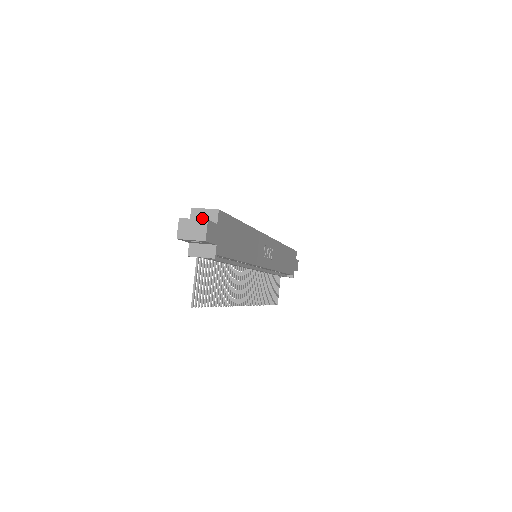
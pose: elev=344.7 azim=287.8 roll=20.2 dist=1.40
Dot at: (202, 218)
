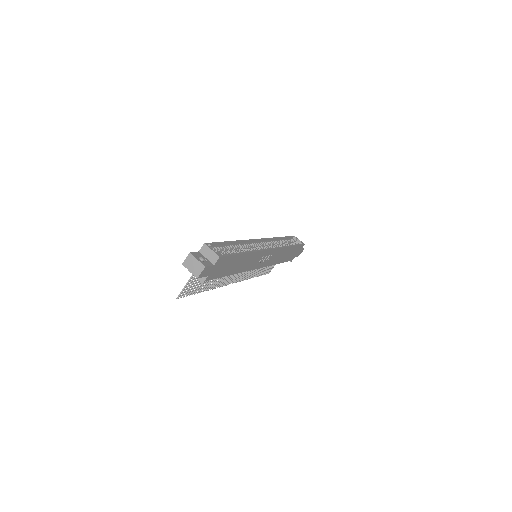
Dot at: (207, 255)
